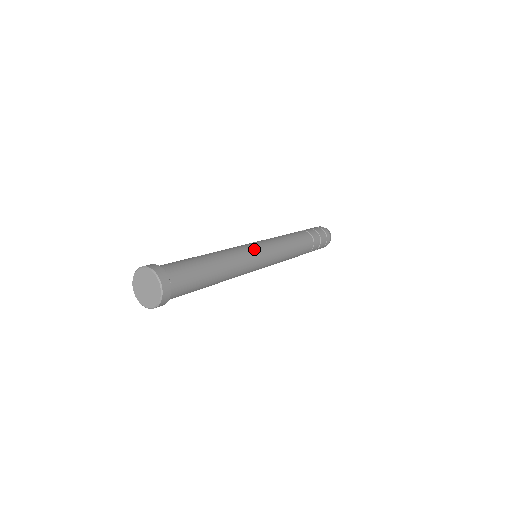
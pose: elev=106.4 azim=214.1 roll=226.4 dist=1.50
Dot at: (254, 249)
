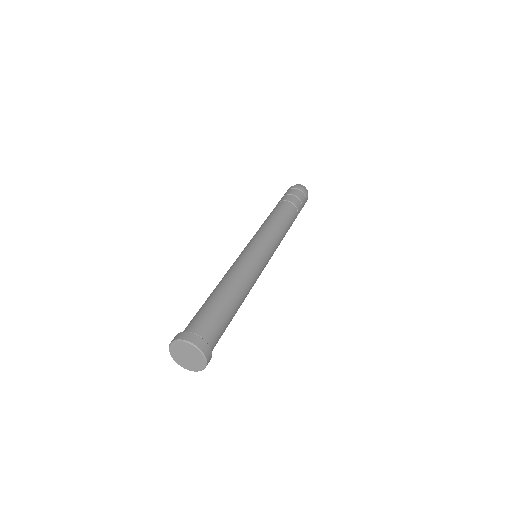
Dot at: (256, 256)
